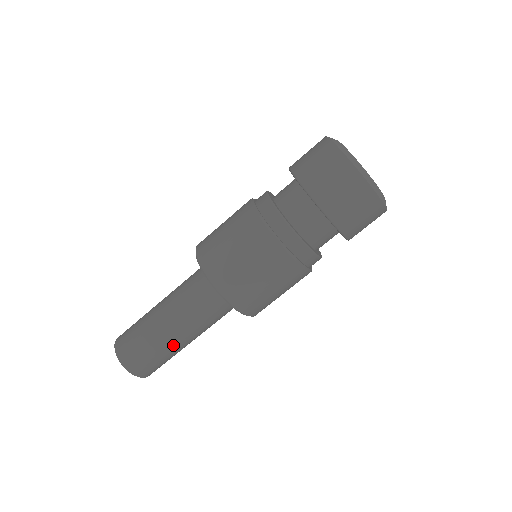
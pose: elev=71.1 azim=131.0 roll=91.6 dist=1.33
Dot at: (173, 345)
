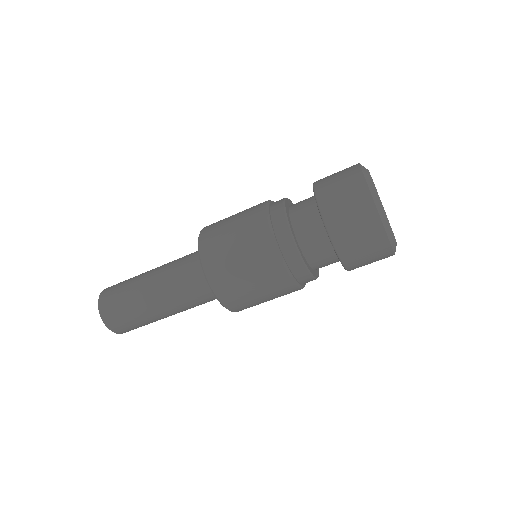
Dot at: (160, 318)
